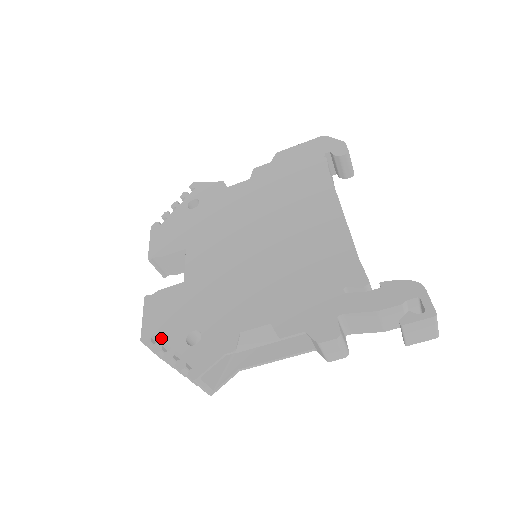
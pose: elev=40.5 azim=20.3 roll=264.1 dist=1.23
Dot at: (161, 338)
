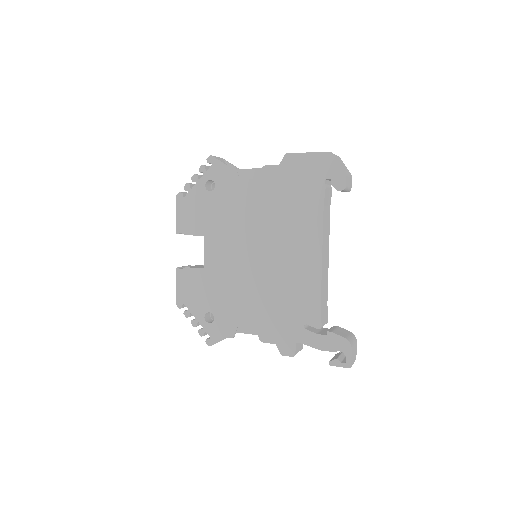
Dot at: (189, 308)
